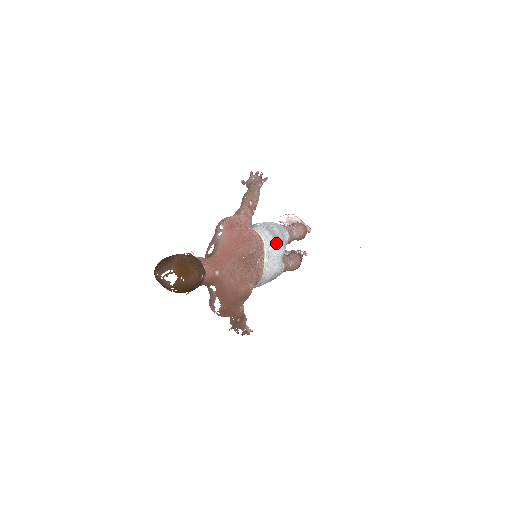
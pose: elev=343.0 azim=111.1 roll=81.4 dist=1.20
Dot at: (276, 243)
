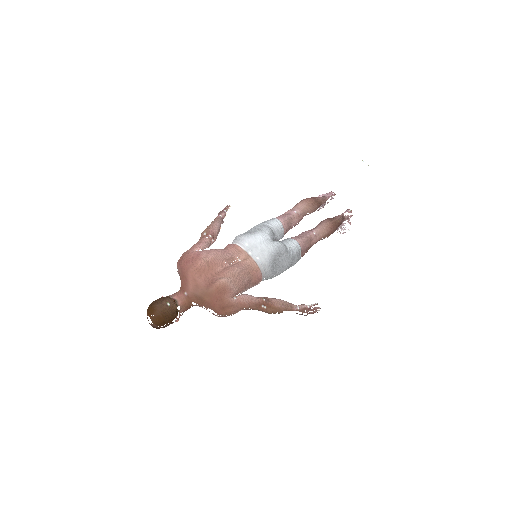
Dot at: (249, 237)
